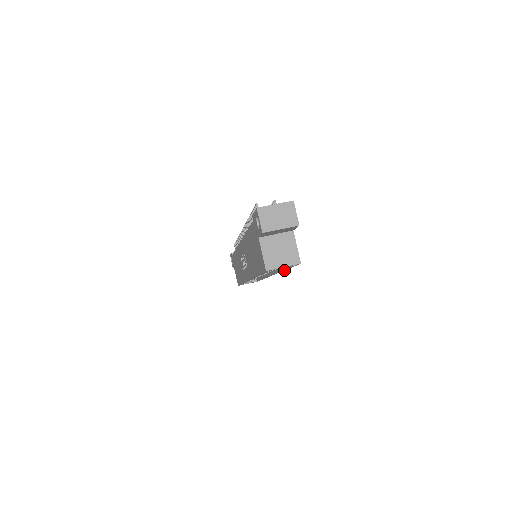
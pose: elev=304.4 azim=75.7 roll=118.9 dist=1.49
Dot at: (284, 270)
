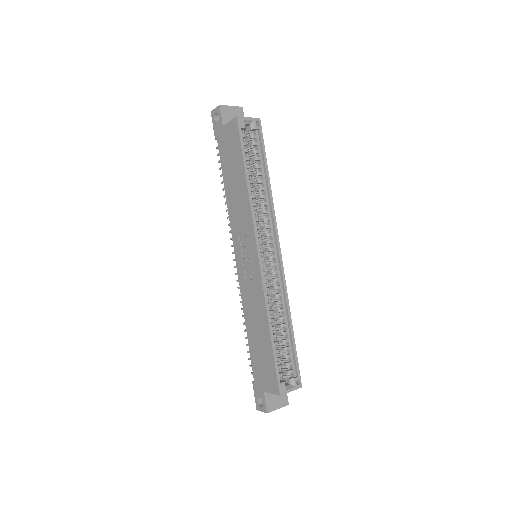
Dot at: (270, 187)
